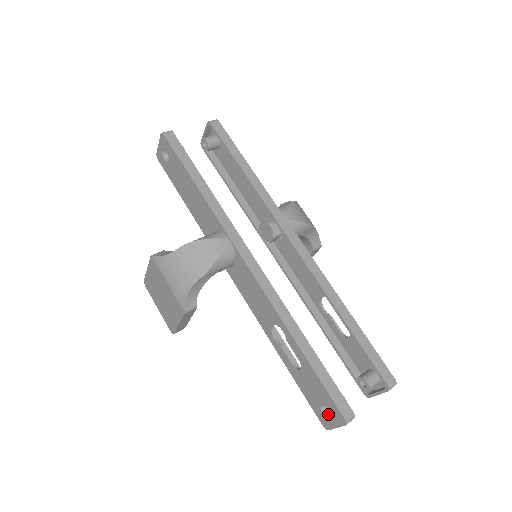
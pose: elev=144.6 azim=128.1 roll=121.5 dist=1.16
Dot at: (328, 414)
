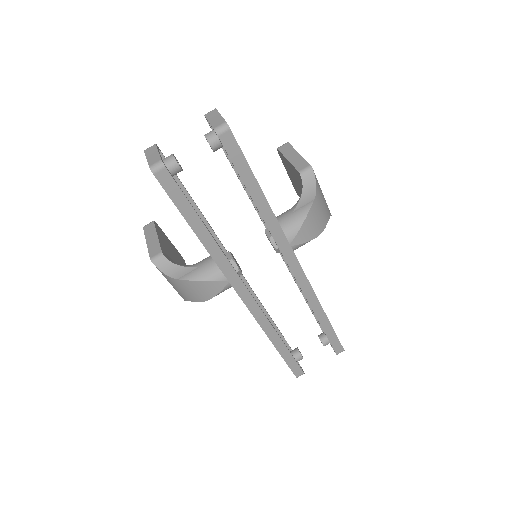
Dot at: occluded
